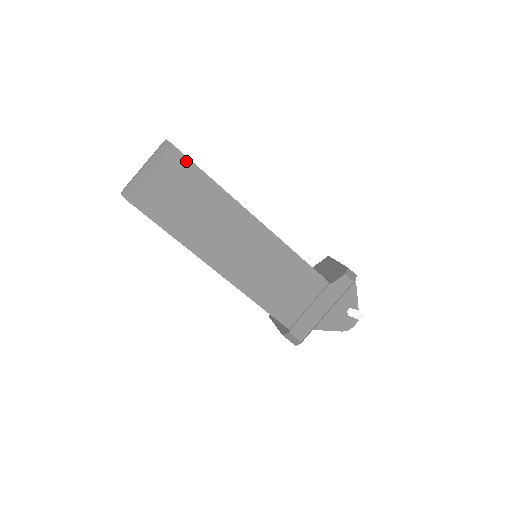
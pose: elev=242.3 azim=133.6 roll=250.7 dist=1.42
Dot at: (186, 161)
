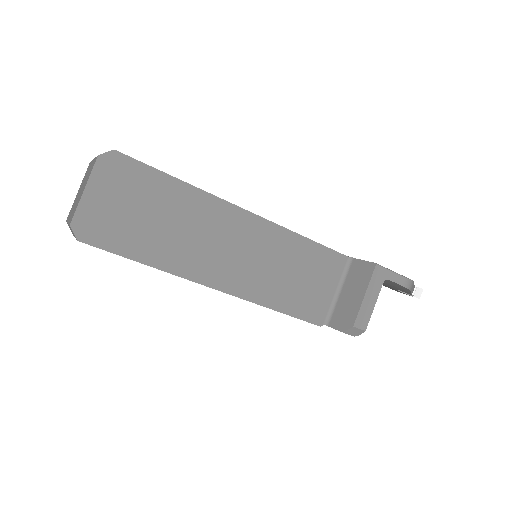
Dot at: (102, 249)
